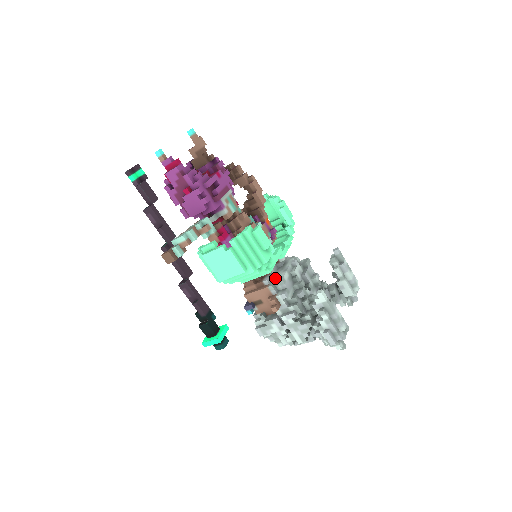
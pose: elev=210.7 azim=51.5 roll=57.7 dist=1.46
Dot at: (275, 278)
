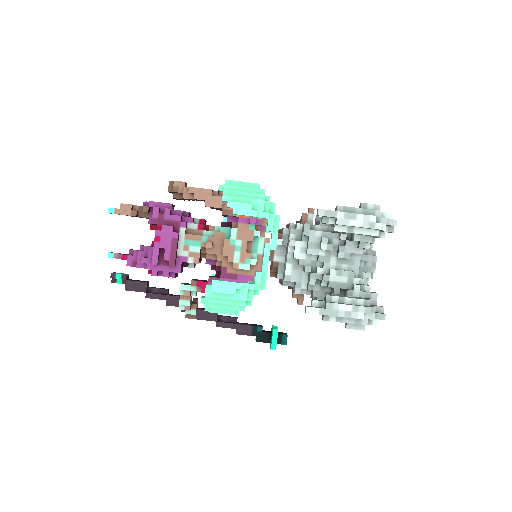
Dot at: (283, 271)
